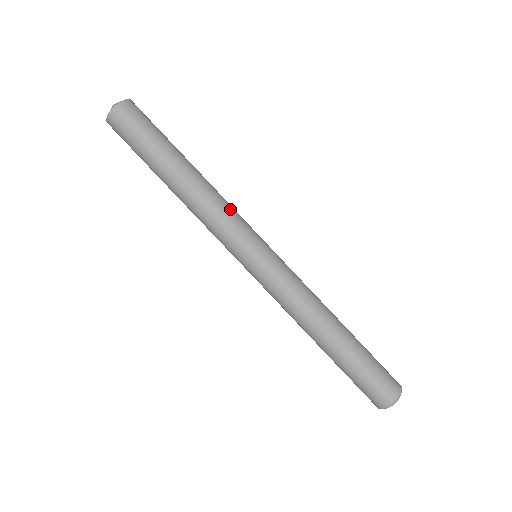
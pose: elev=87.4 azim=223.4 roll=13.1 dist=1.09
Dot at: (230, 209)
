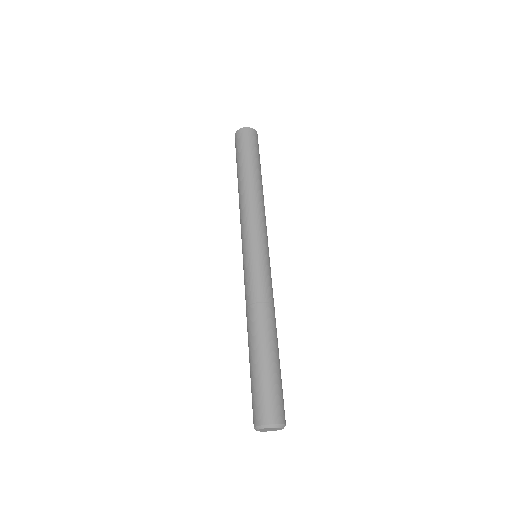
Dot at: (265, 218)
